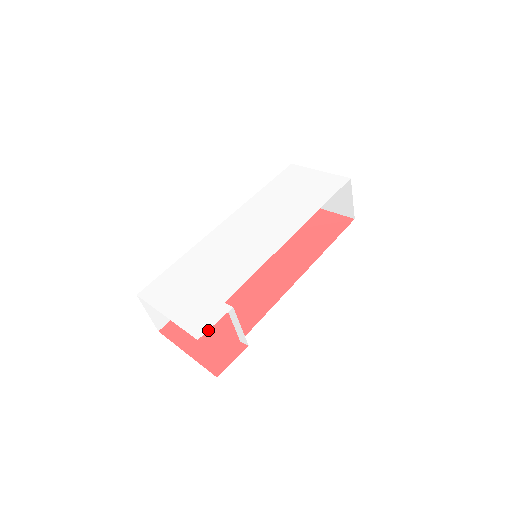
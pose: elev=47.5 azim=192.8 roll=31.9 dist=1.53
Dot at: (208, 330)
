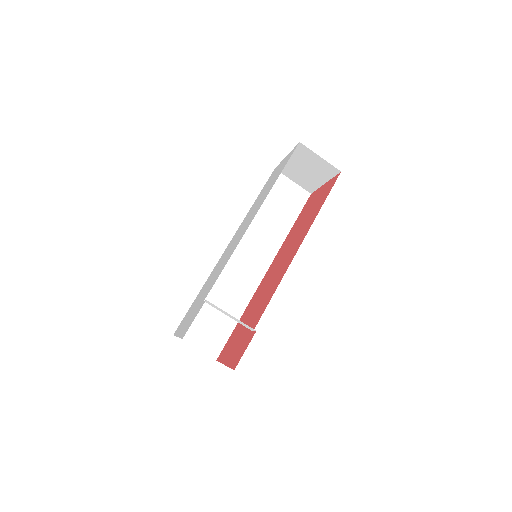
Dot at: (239, 338)
